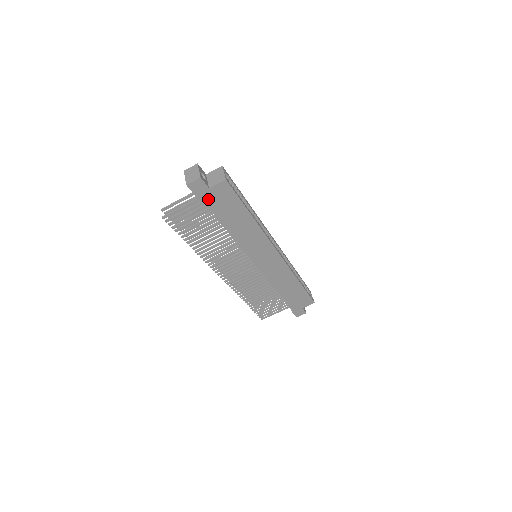
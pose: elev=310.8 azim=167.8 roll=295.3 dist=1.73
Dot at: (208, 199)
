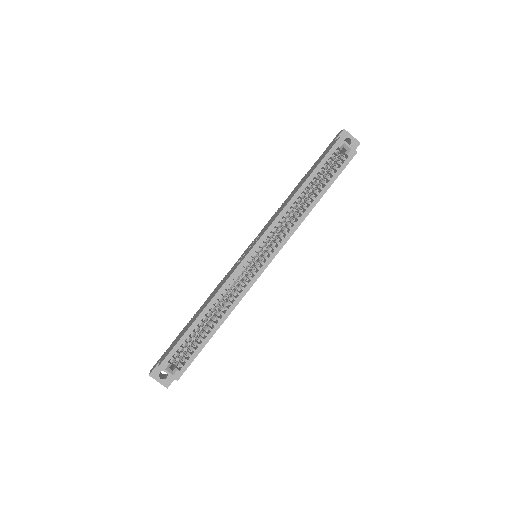
Dot at: occluded
